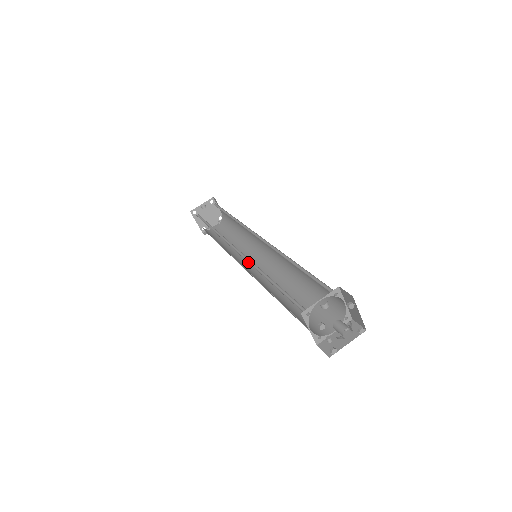
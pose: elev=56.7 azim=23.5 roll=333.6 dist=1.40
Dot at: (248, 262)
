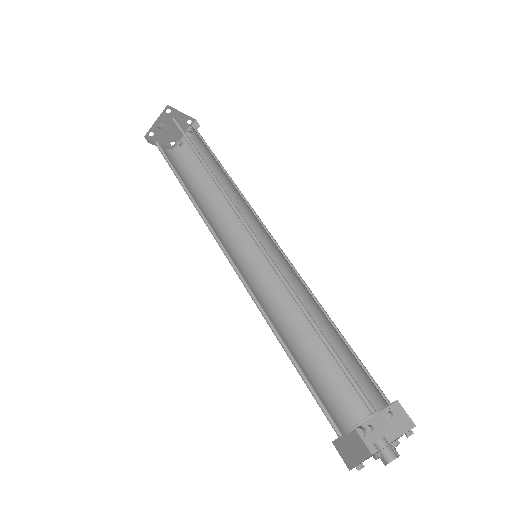
Dot at: (248, 291)
